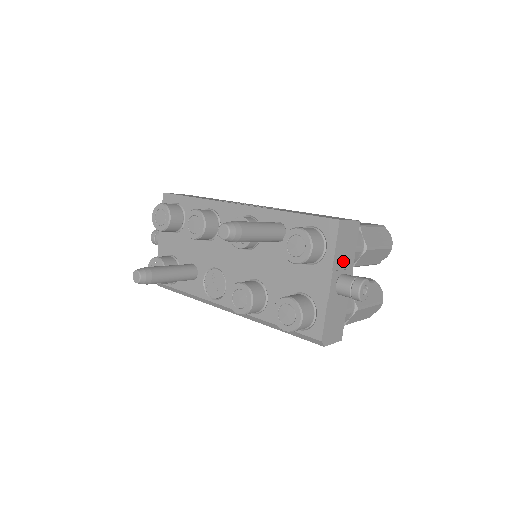
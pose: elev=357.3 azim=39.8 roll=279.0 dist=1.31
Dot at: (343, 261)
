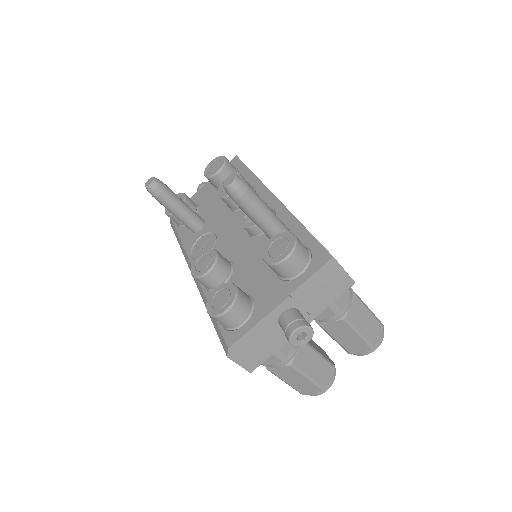
Dot at: (308, 300)
